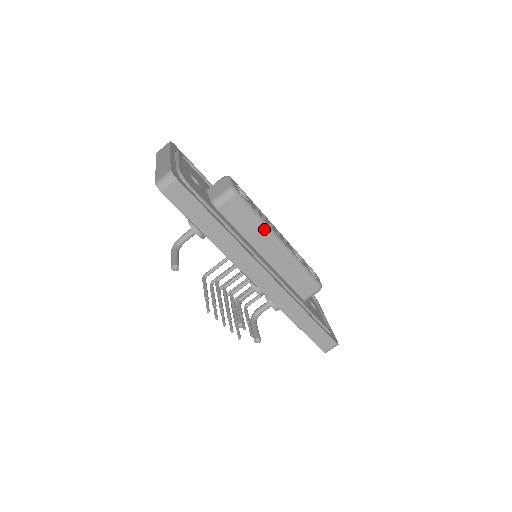
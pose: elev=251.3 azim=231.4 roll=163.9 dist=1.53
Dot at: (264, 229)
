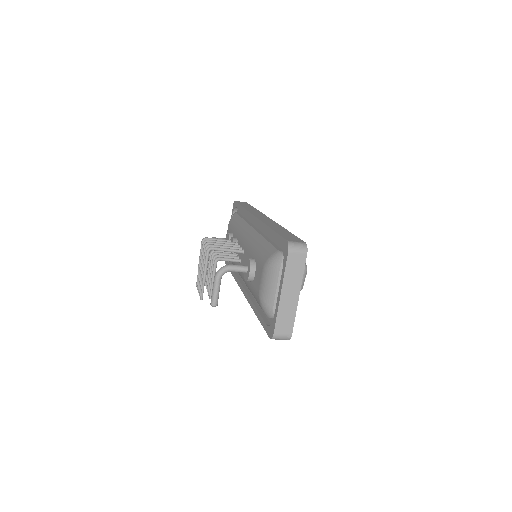
Dot at: occluded
